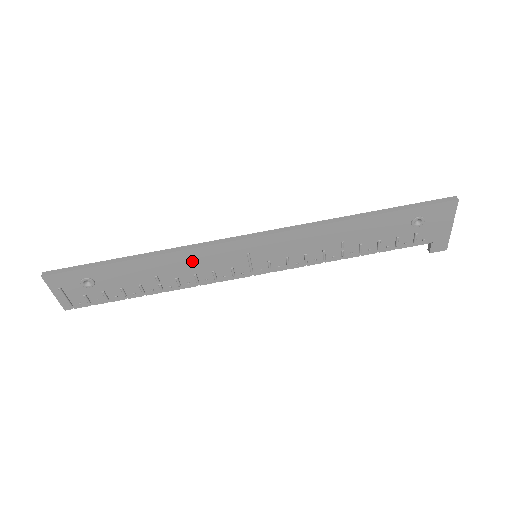
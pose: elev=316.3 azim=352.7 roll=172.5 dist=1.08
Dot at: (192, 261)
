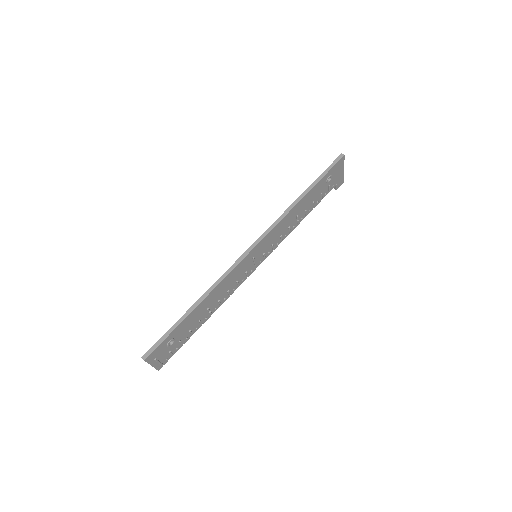
Dot at: (225, 285)
